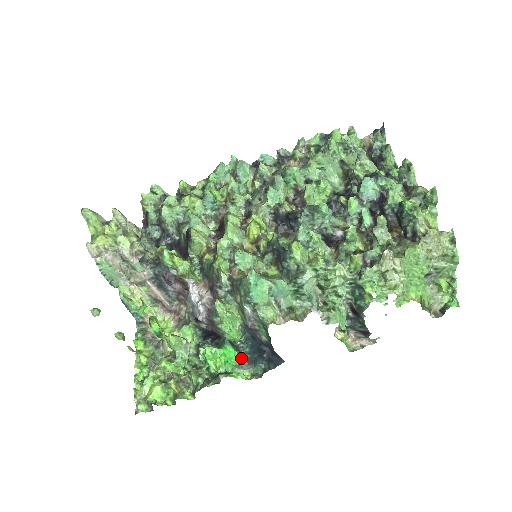
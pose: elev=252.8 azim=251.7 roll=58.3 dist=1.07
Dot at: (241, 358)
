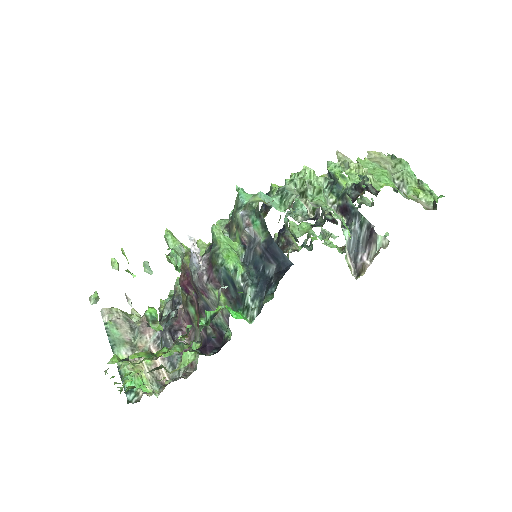
Dot at: (251, 323)
